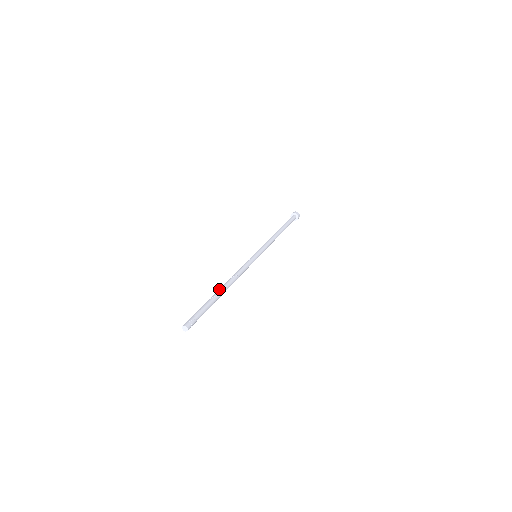
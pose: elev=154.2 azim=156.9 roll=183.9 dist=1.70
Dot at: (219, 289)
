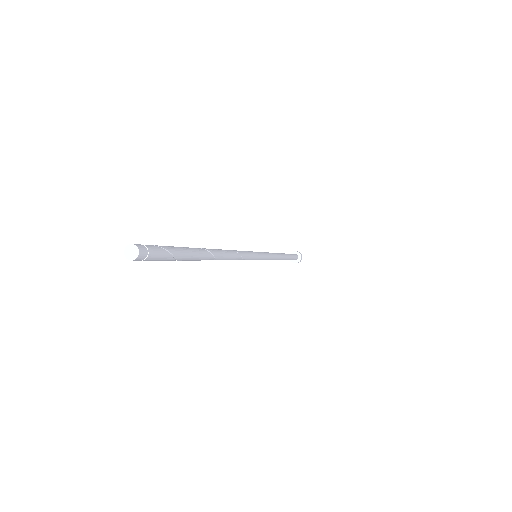
Dot at: occluded
